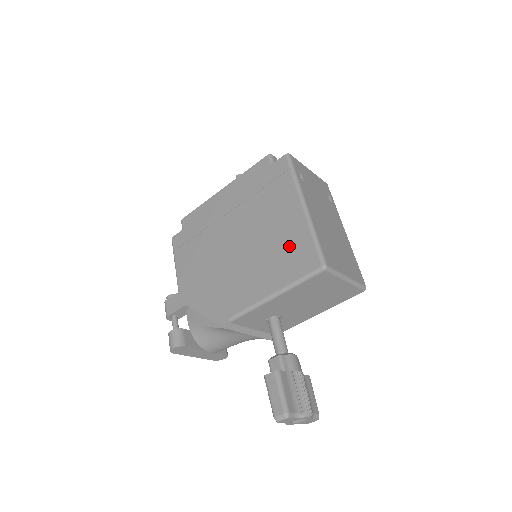
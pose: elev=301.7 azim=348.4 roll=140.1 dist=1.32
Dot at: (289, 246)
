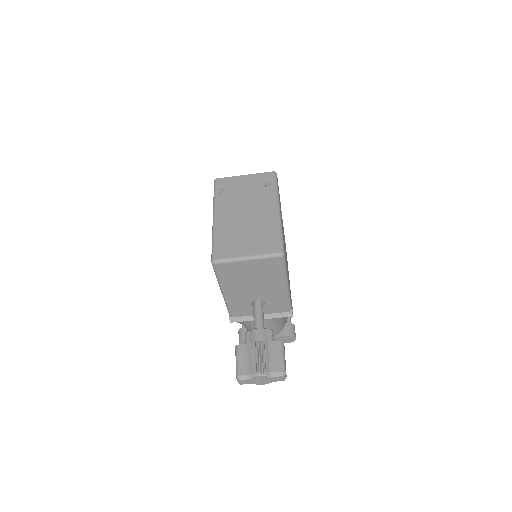
Dot at: occluded
